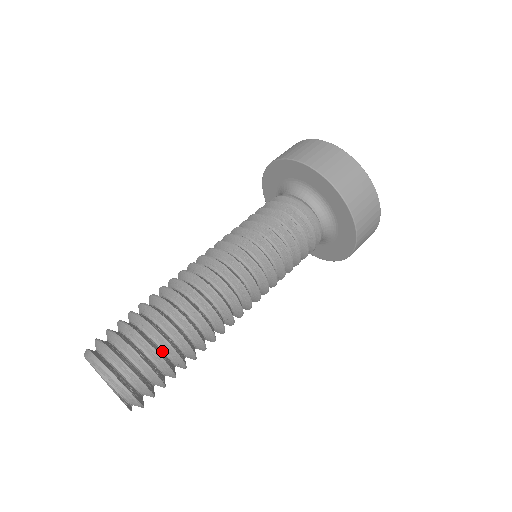
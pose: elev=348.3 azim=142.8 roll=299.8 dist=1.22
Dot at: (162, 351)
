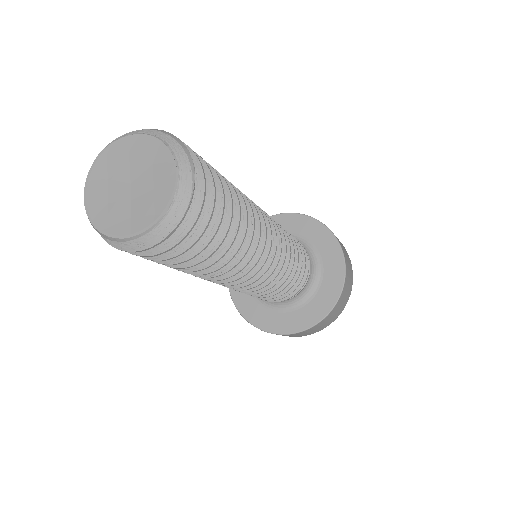
Dot at: occluded
